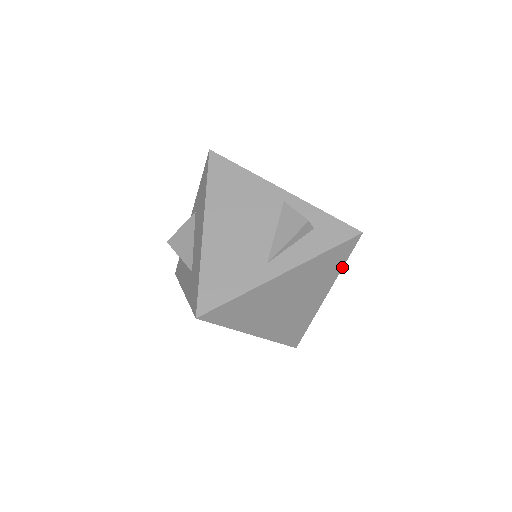
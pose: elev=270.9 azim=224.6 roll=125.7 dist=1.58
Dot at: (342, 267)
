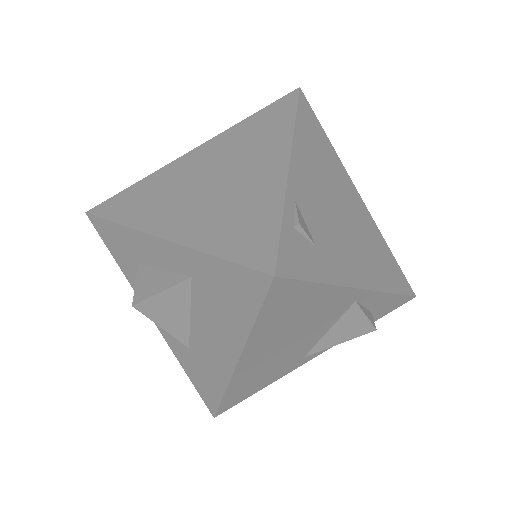
Dot at: occluded
